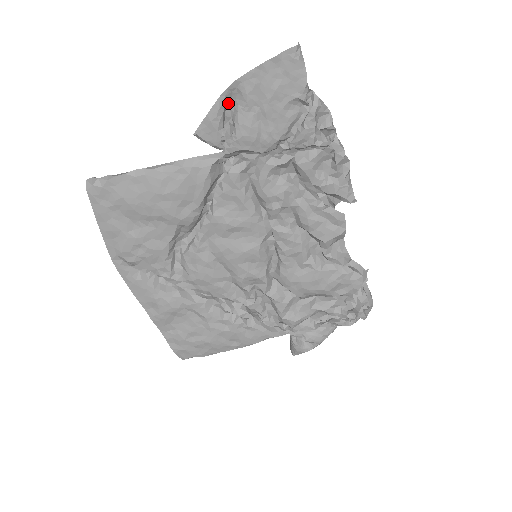
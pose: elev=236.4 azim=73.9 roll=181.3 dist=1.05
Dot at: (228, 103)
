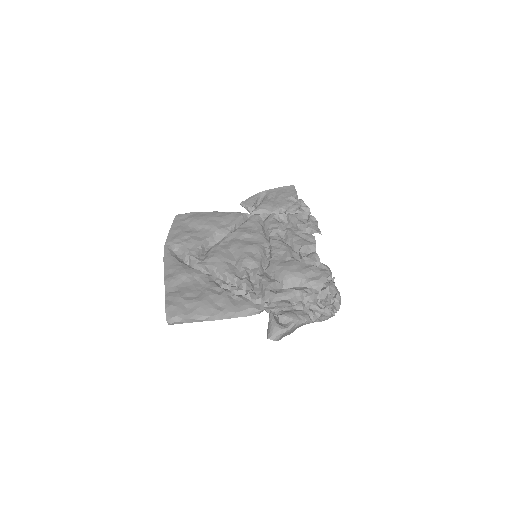
Dot at: (260, 198)
